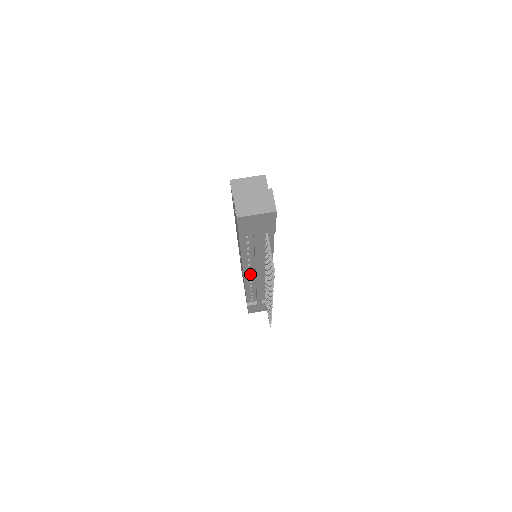
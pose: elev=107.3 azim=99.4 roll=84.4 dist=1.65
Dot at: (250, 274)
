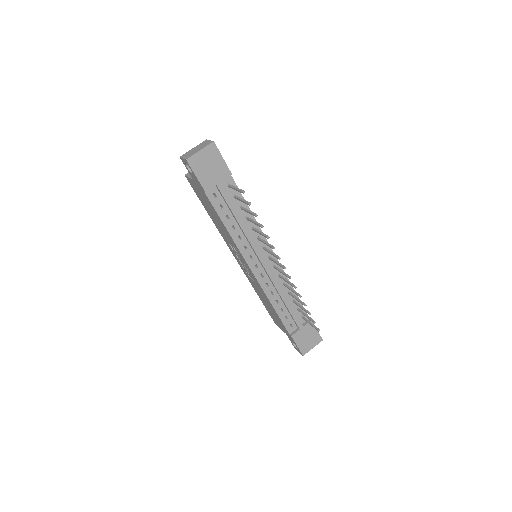
Dot at: (257, 268)
